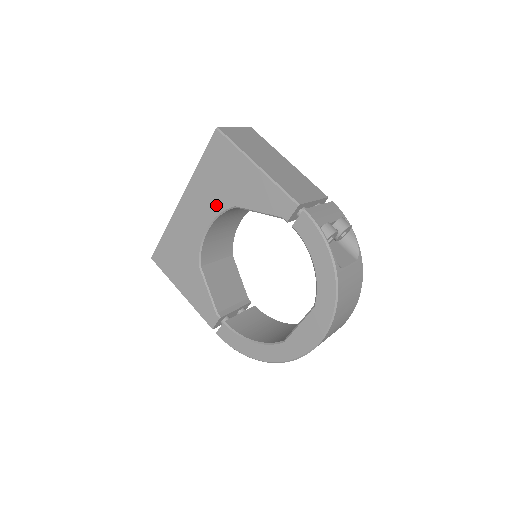
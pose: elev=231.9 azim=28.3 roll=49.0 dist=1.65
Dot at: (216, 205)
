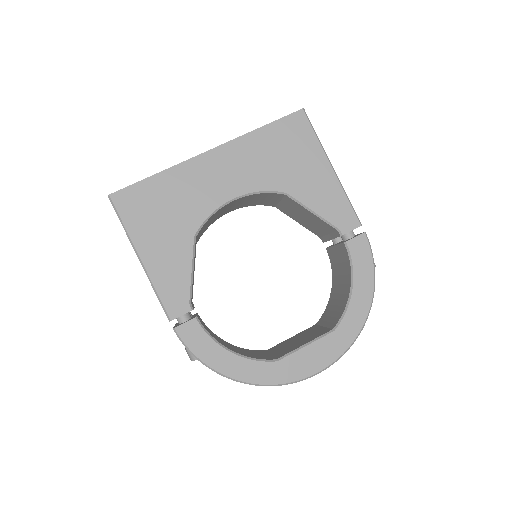
Dot at: (261, 180)
